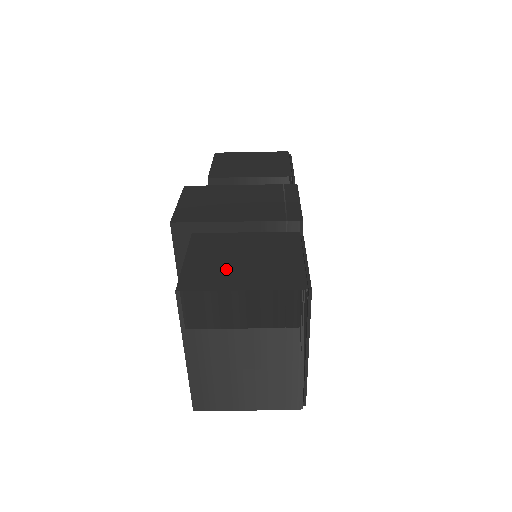
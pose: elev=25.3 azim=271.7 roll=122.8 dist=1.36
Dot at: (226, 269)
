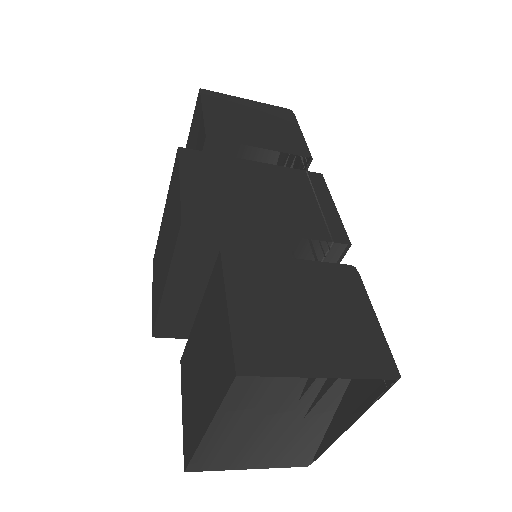
Dot at: (291, 332)
